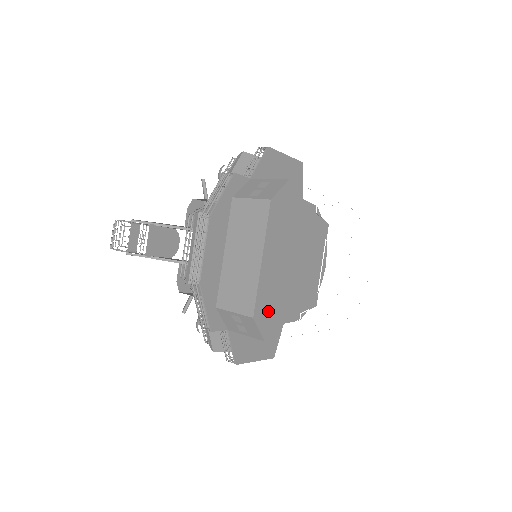
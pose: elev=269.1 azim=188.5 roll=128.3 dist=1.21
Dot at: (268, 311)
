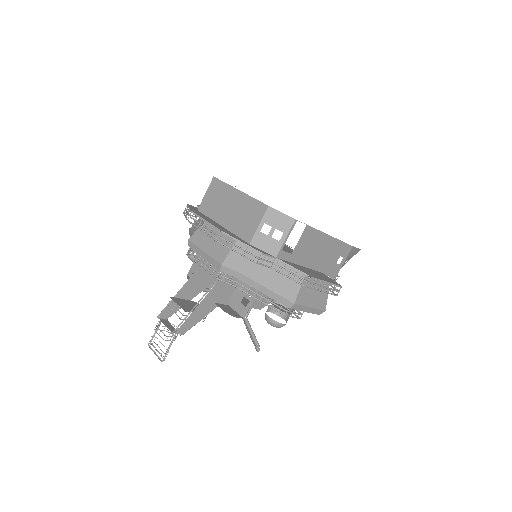
Dot at: occluded
